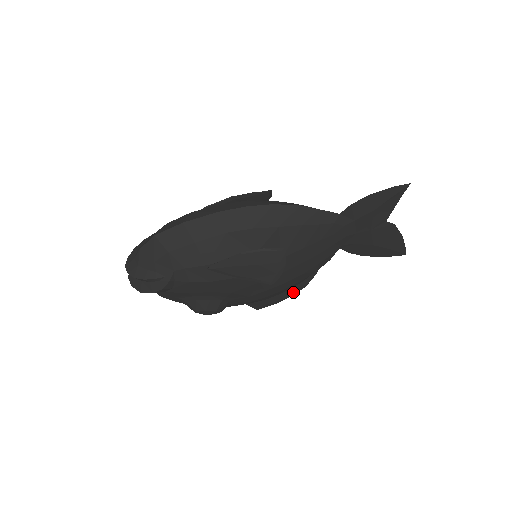
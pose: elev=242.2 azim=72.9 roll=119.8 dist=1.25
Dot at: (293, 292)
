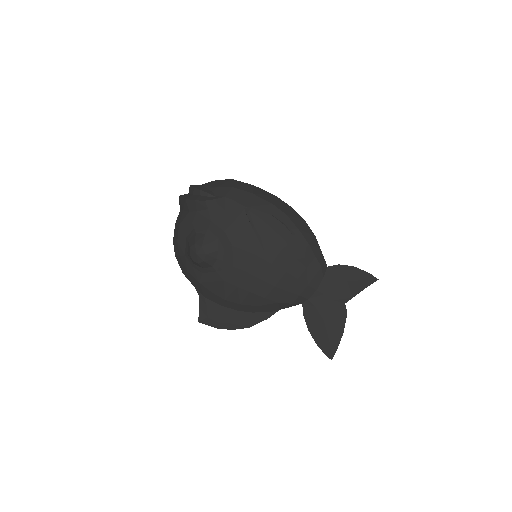
Dot at: (238, 324)
